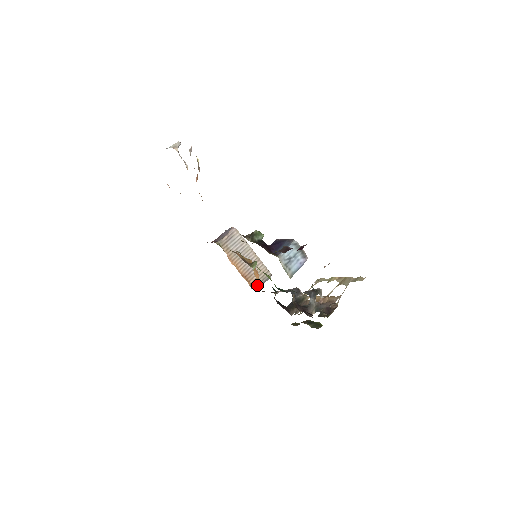
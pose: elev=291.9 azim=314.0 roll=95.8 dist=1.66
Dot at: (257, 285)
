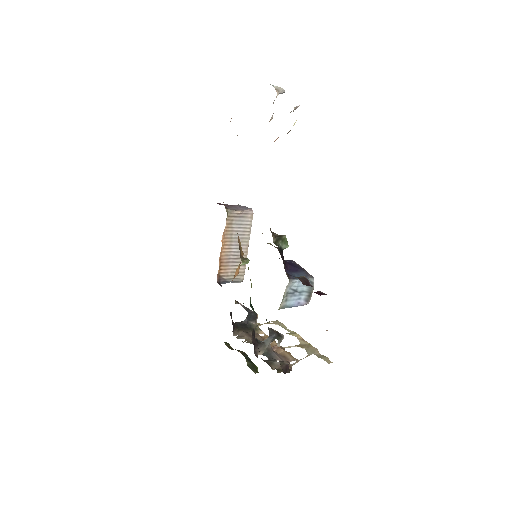
Dot at: (224, 279)
